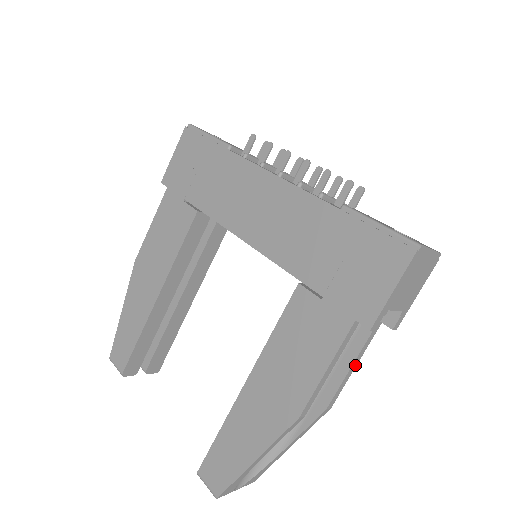
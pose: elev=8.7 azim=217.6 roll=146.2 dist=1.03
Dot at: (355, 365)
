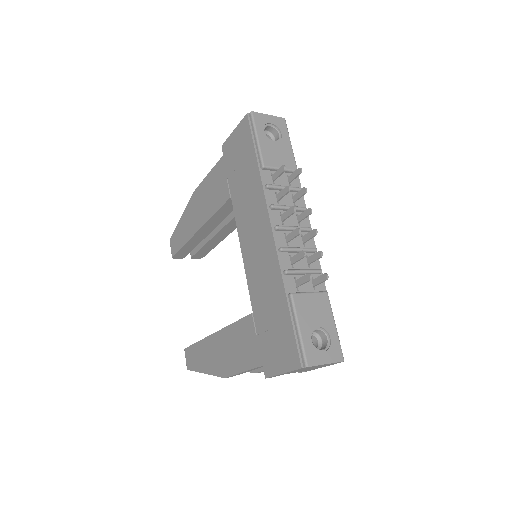
Dot at: occluded
